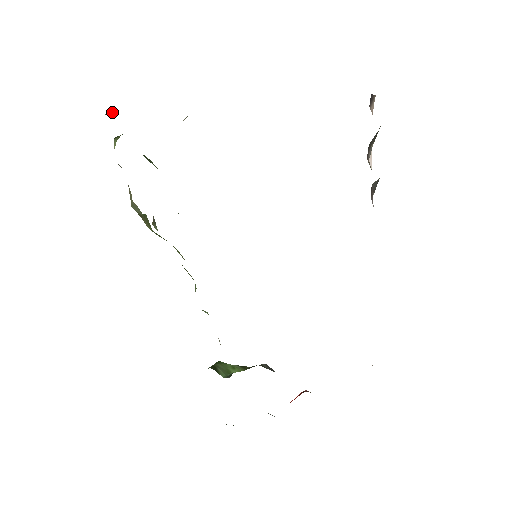
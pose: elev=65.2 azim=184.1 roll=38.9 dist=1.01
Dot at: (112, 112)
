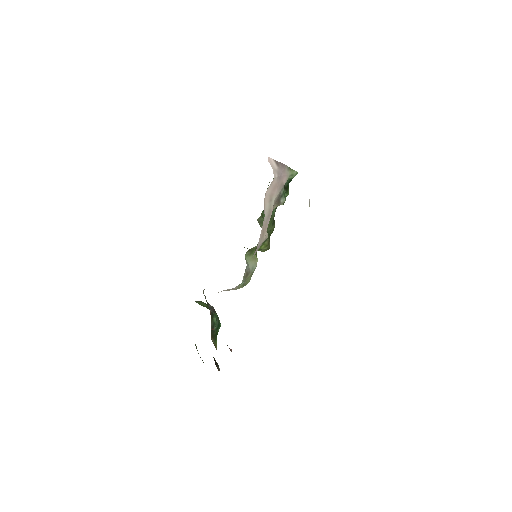
Dot at: occluded
